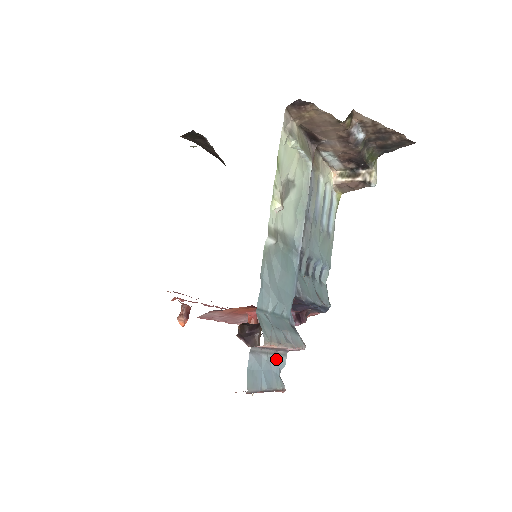
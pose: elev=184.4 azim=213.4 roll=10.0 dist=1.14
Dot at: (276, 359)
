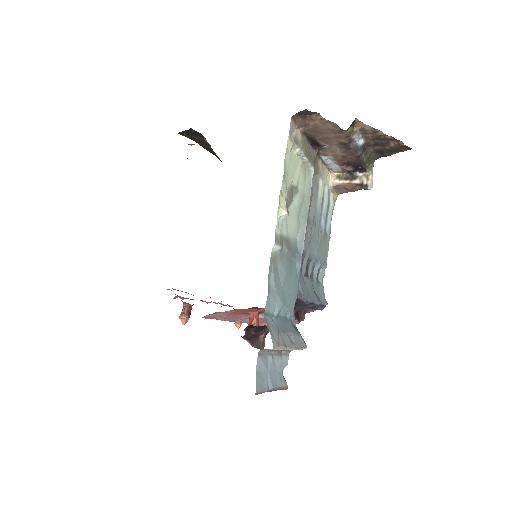
Dot at: (280, 359)
